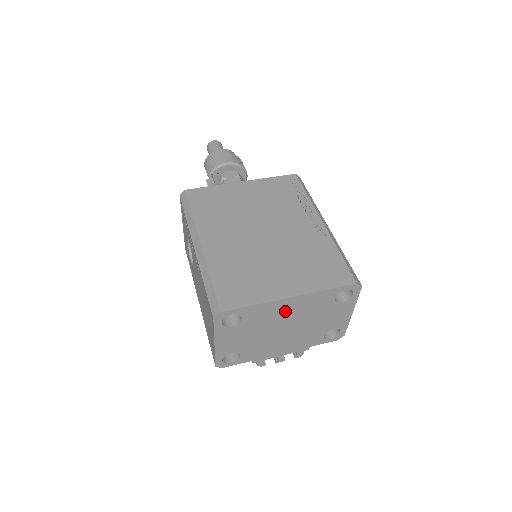
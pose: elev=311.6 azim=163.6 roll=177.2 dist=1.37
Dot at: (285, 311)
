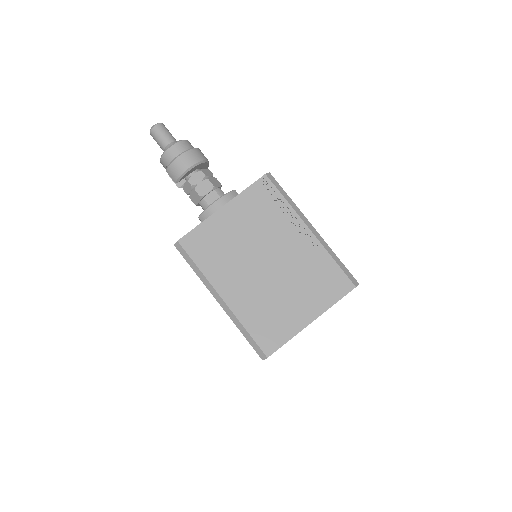
Dot at: occluded
